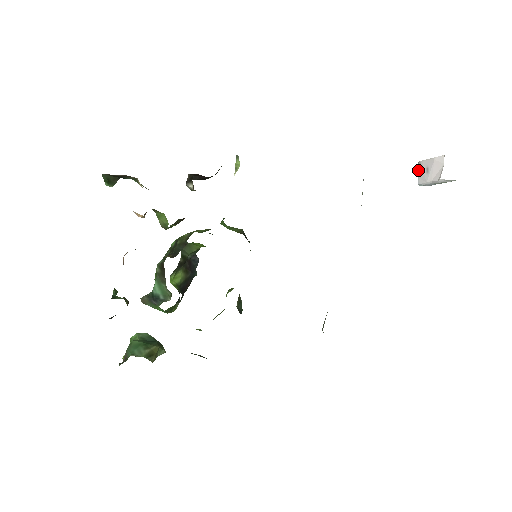
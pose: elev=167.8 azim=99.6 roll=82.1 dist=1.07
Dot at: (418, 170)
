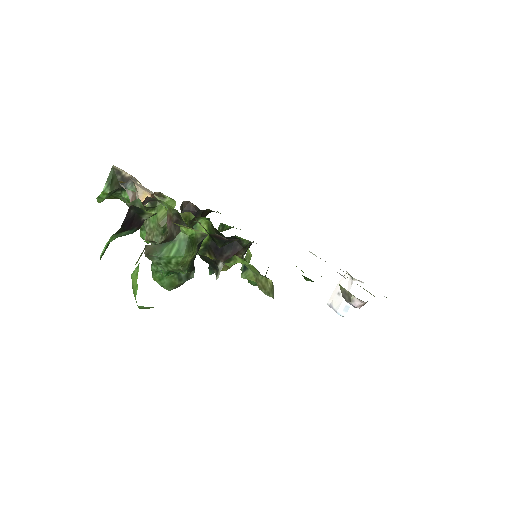
Dot at: (330, 307)
